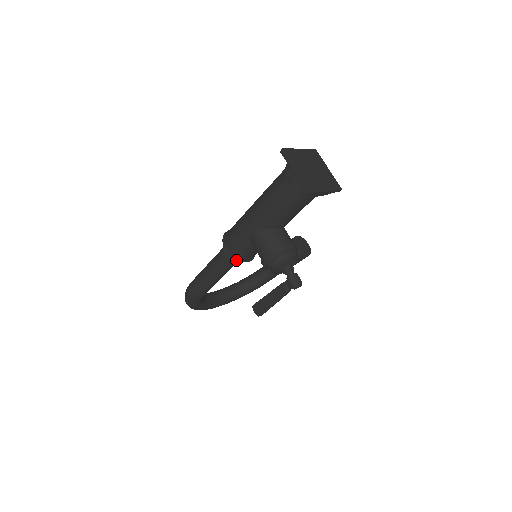
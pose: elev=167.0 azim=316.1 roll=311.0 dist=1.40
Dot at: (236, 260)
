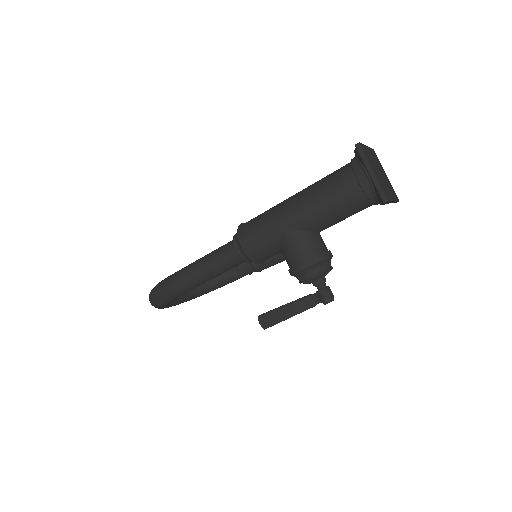
Dot at: (247, 260)
